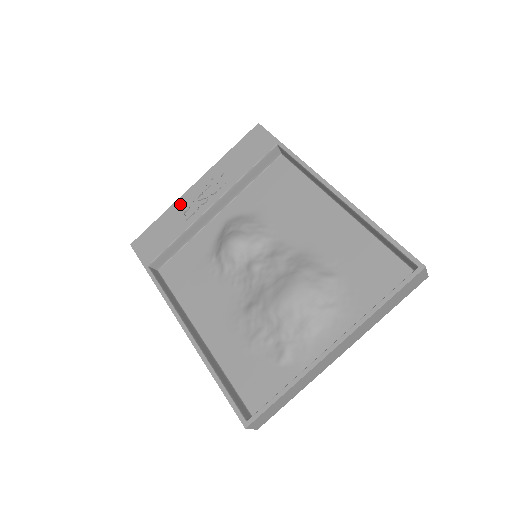
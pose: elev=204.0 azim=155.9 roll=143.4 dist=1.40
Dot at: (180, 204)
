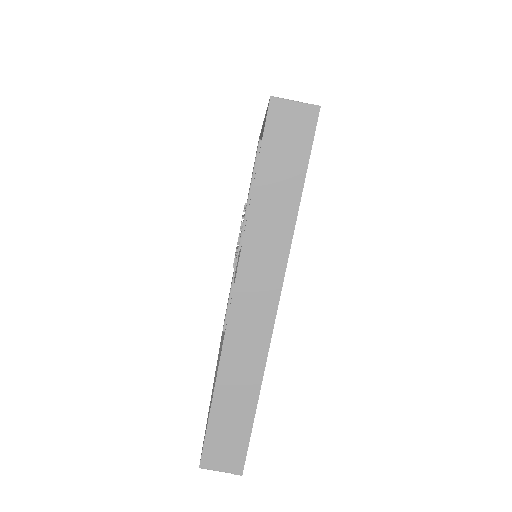
Dot at: occluded
